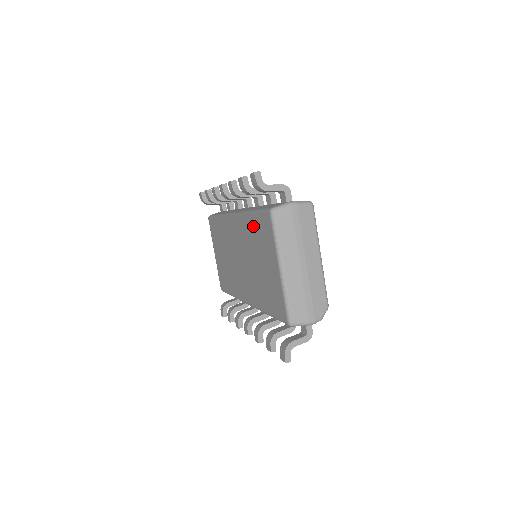
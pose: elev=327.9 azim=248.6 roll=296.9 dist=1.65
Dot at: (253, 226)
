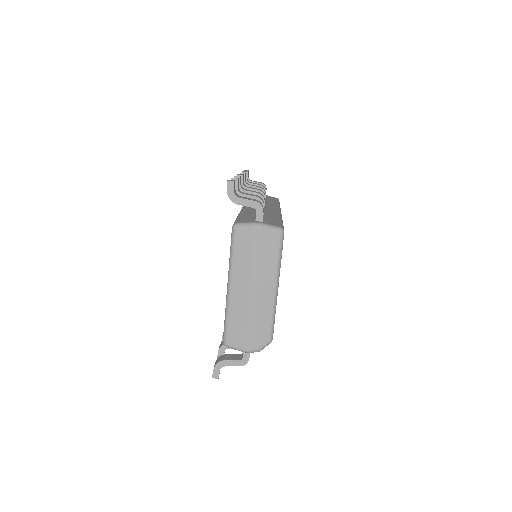
Dot at: occluded
